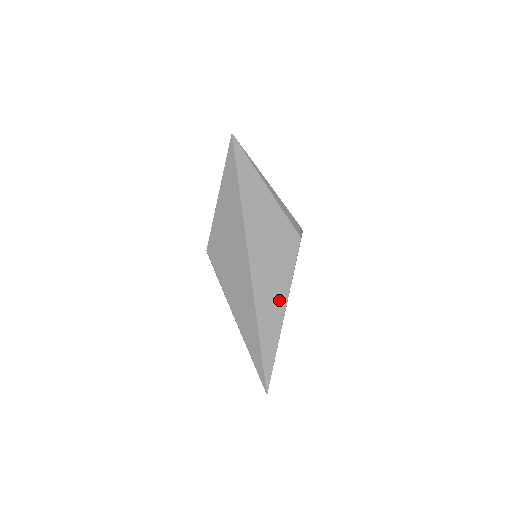
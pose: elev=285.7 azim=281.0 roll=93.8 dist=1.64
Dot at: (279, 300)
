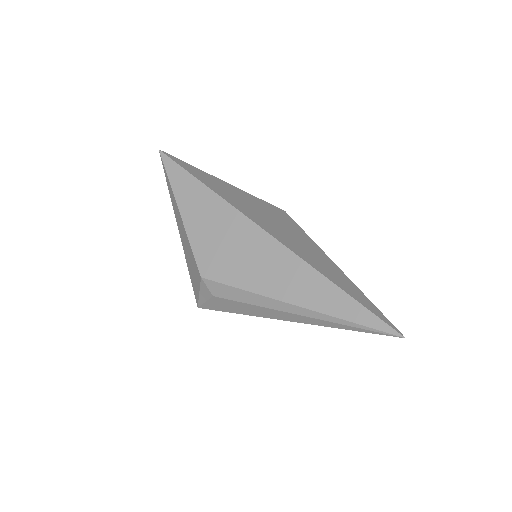
Dot at: (318, 254)
